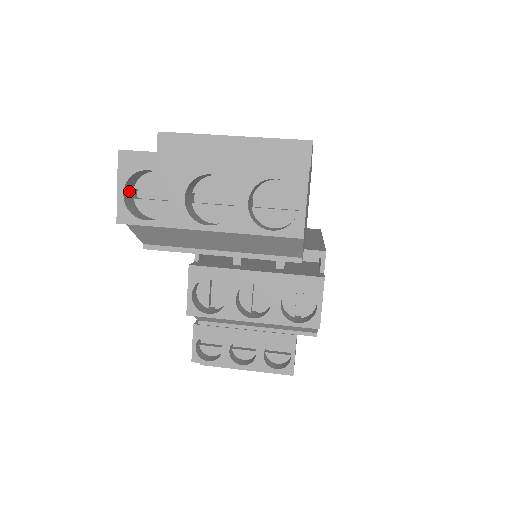
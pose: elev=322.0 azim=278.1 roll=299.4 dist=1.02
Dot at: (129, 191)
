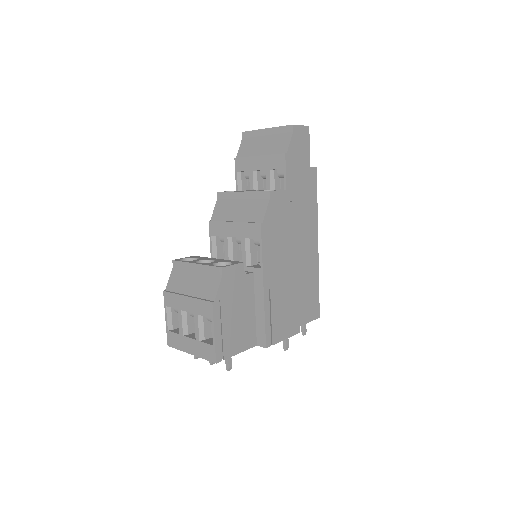
Dot at: occluded
